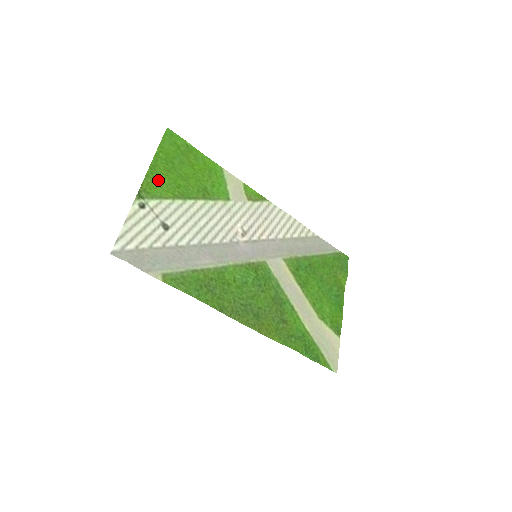
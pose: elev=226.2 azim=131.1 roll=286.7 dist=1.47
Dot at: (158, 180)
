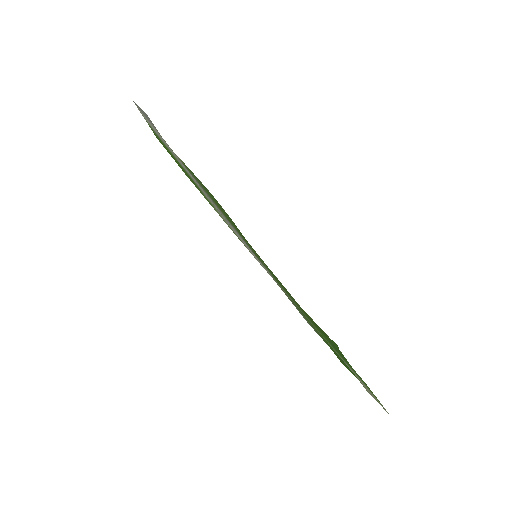
Dot at: occluded
